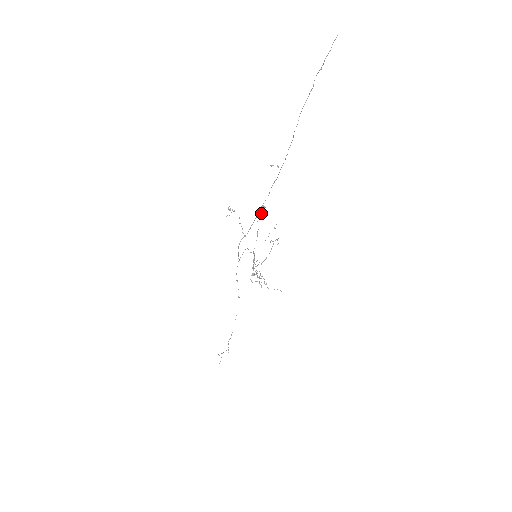
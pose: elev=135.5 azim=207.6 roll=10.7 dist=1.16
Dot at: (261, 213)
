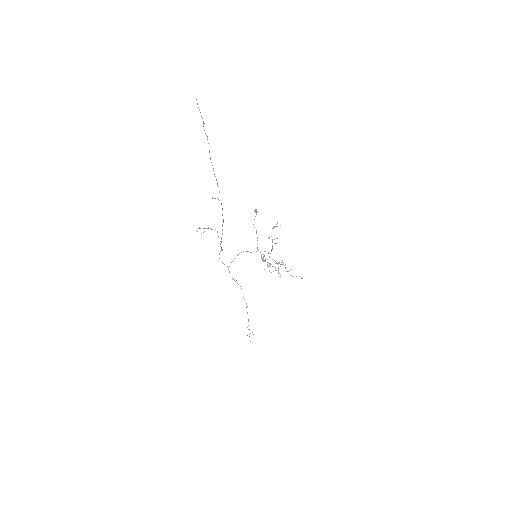
Dot at: (255, 216)
